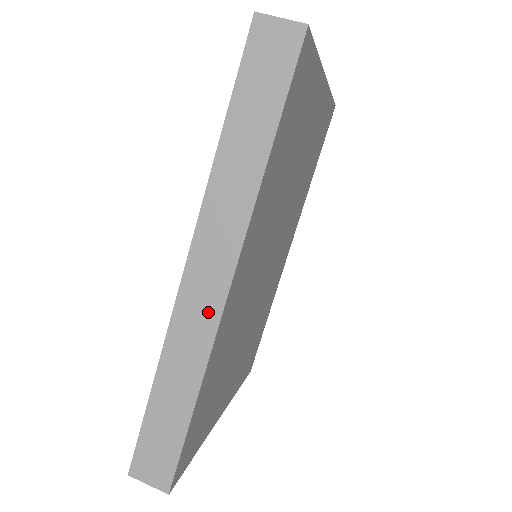
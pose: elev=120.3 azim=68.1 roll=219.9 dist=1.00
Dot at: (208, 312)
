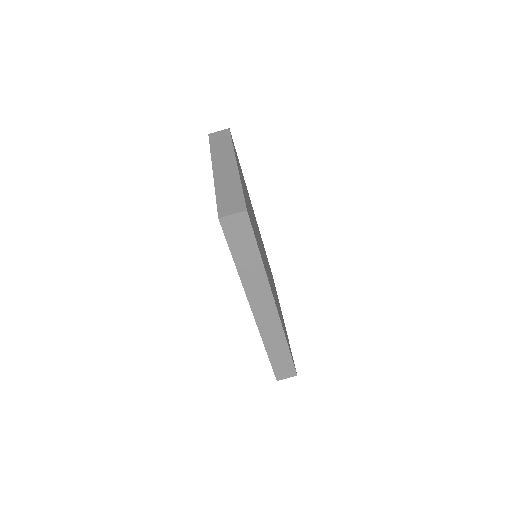
Dot at: (273, 320)
